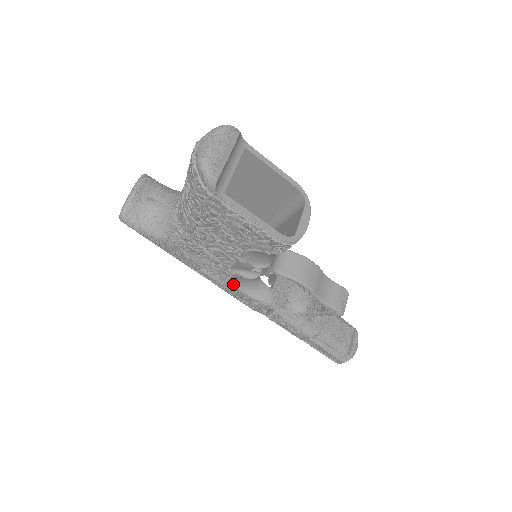
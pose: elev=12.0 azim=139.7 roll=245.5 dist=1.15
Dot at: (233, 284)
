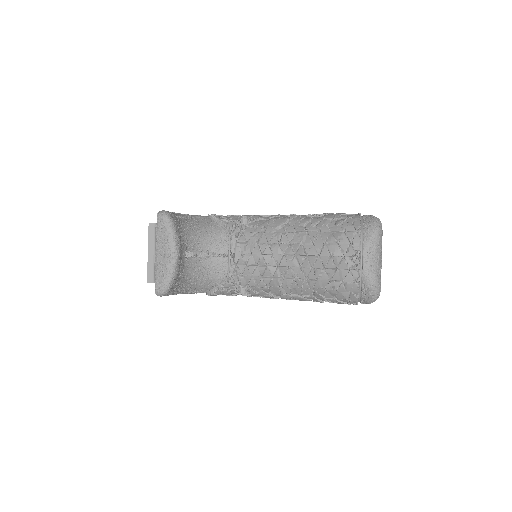
Dot at: occluded
